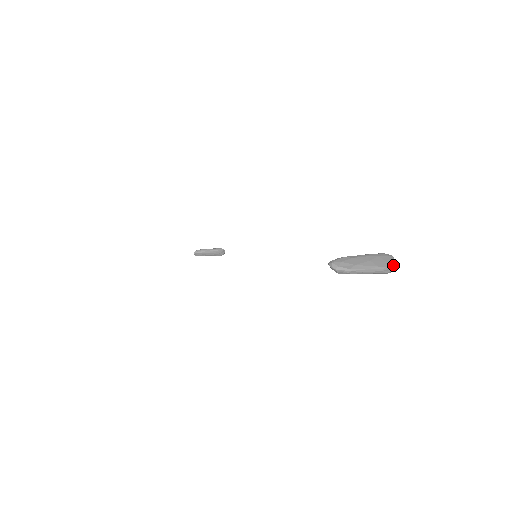
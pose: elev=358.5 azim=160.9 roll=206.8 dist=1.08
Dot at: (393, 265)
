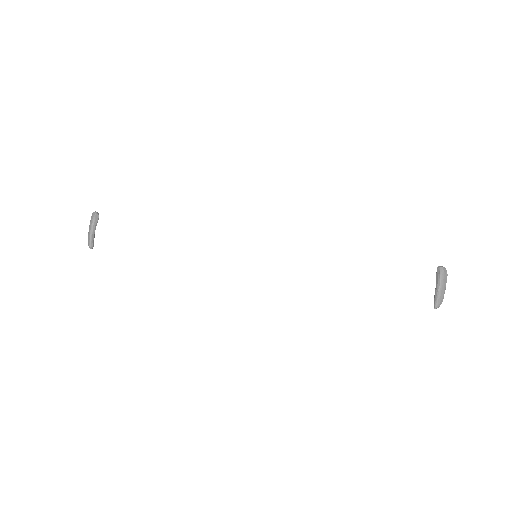
Dot at: (446, 272)
